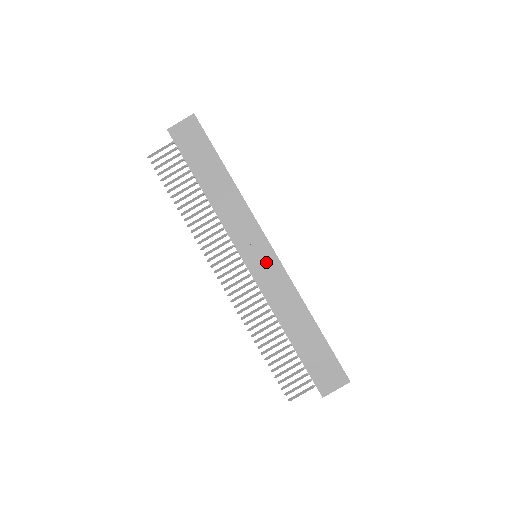
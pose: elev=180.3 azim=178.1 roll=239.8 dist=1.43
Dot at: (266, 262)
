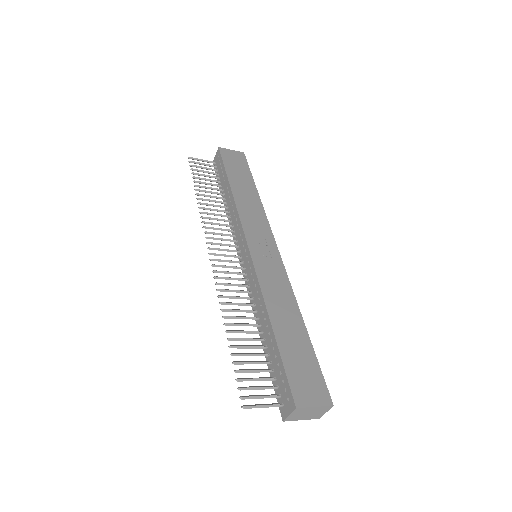
Dot at: (269, 257)
